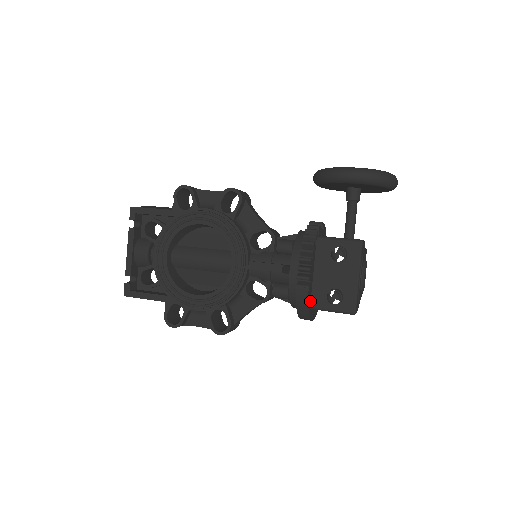
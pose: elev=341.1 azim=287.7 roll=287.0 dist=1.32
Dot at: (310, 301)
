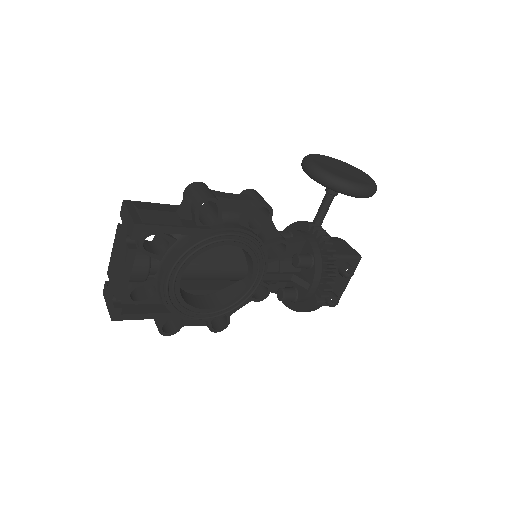
Dot at: occluded
